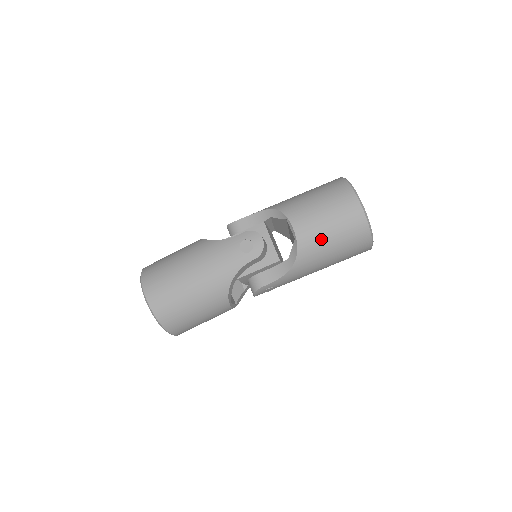
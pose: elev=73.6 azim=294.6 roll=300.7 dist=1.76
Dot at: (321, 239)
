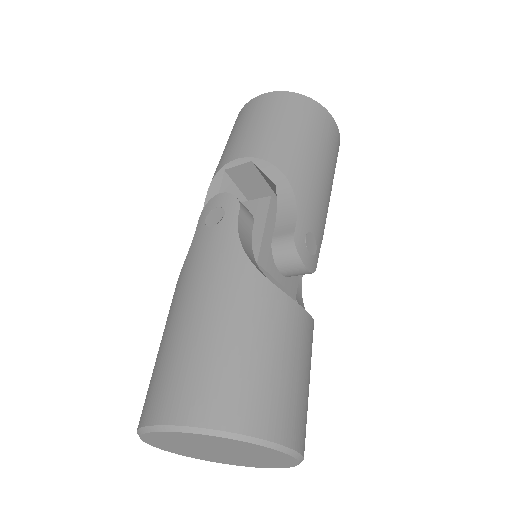
Dot at: (275, 135)
